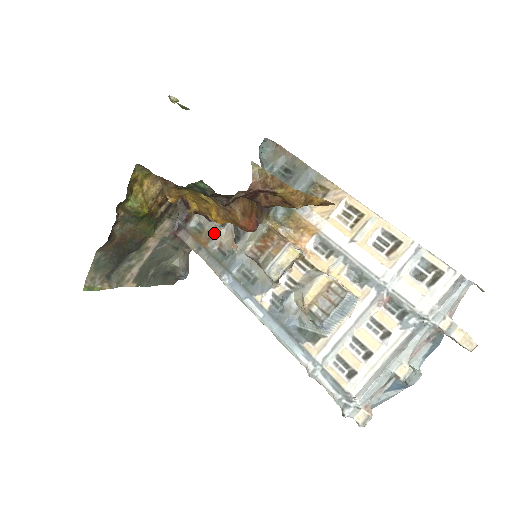
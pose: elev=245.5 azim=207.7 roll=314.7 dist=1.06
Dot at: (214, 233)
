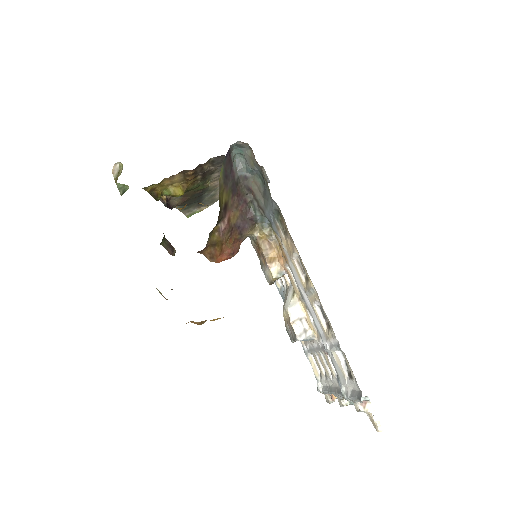
Dot at: occluded
